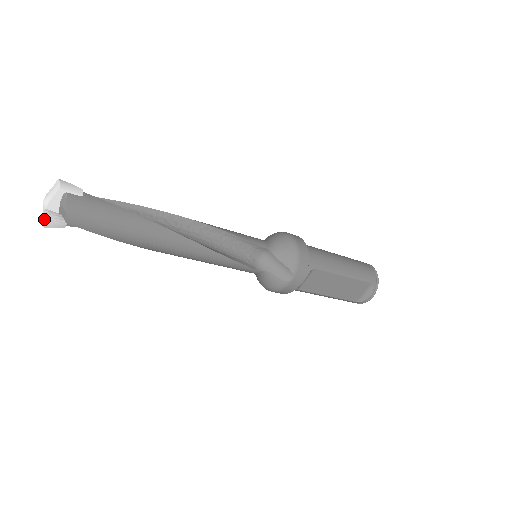
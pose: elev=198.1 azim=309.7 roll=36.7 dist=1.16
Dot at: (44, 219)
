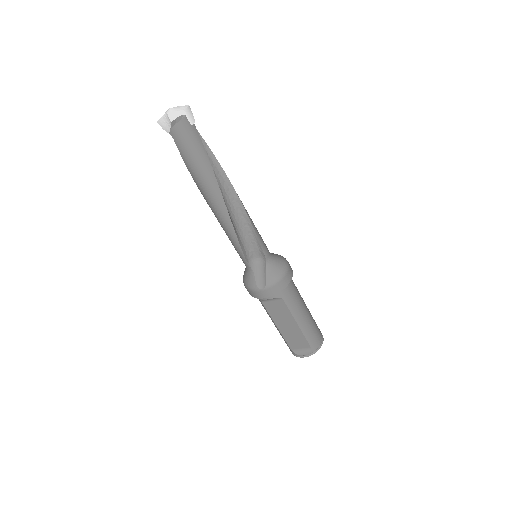
Dot at: (161, 118)
